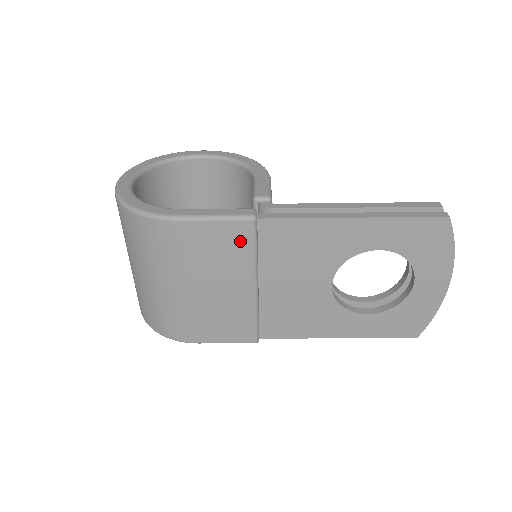
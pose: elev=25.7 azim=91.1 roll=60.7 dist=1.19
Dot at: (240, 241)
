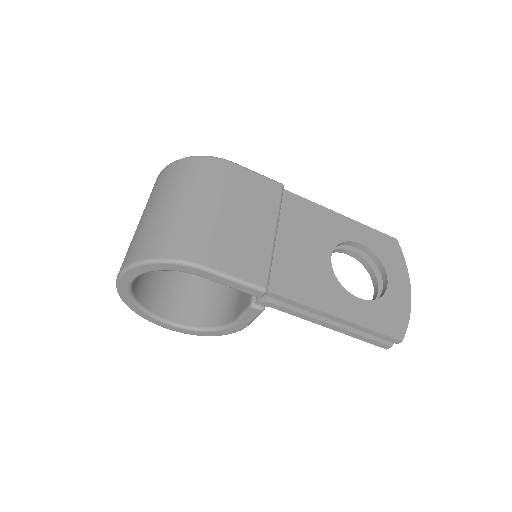
Dot at: (271, 193)
